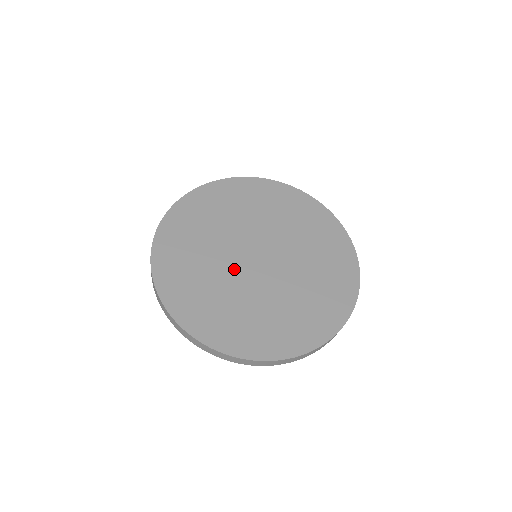
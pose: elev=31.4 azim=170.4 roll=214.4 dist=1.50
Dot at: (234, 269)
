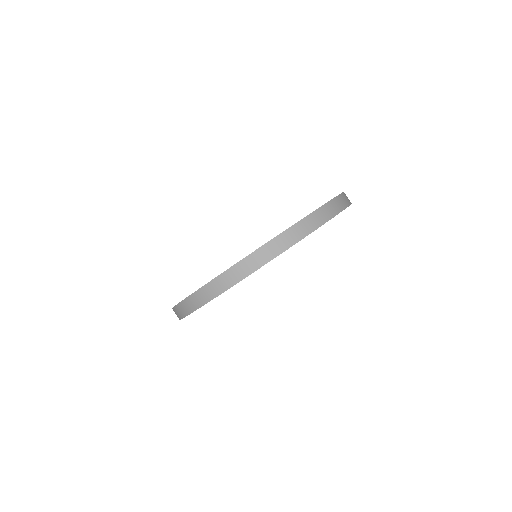
Dot at: occluded
